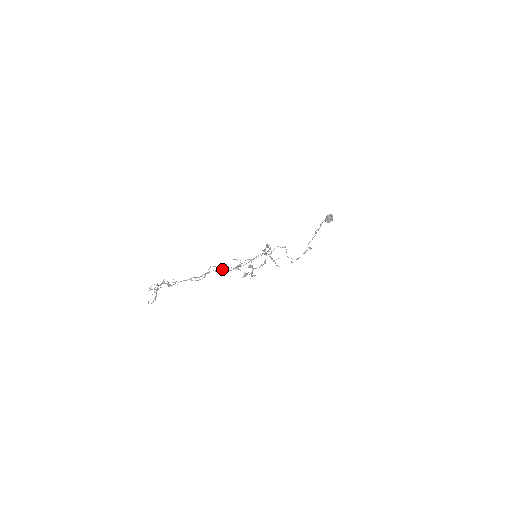
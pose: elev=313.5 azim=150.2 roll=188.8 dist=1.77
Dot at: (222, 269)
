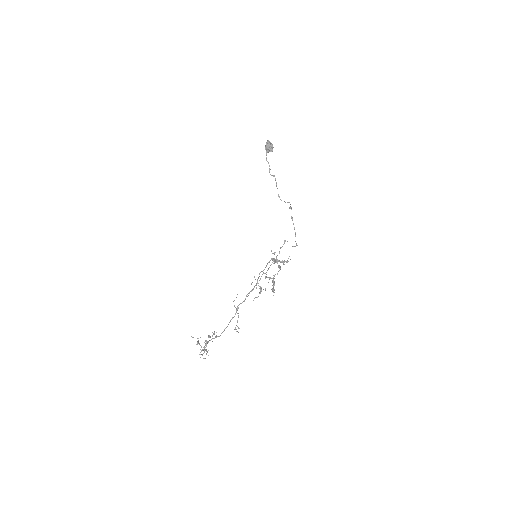
Dot at: occluded
